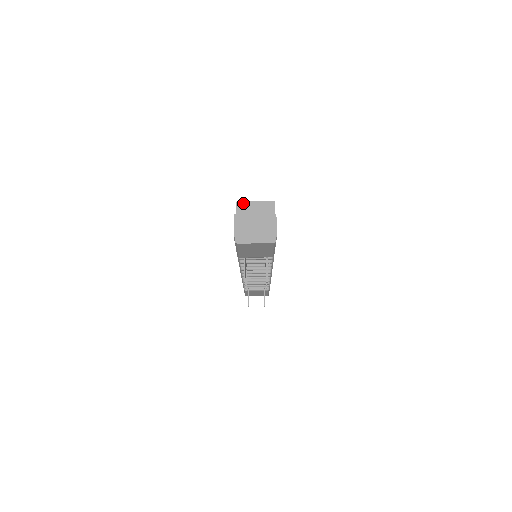
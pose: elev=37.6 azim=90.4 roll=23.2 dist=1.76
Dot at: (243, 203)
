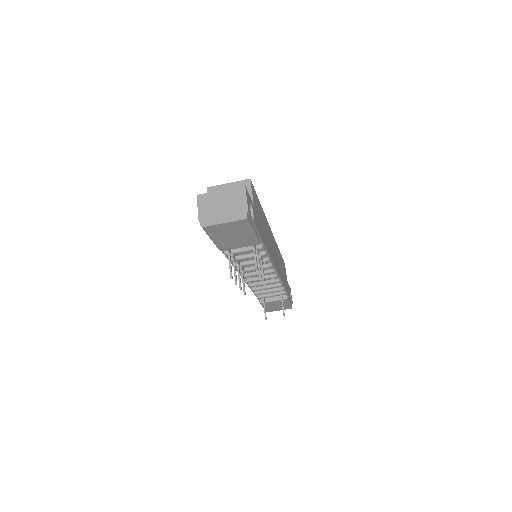
Dot at: (215, 187)
